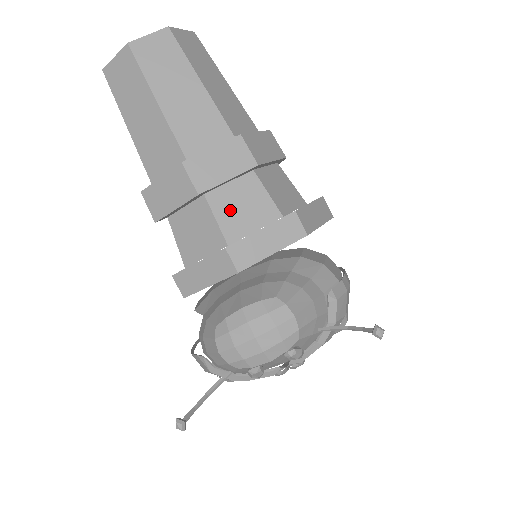
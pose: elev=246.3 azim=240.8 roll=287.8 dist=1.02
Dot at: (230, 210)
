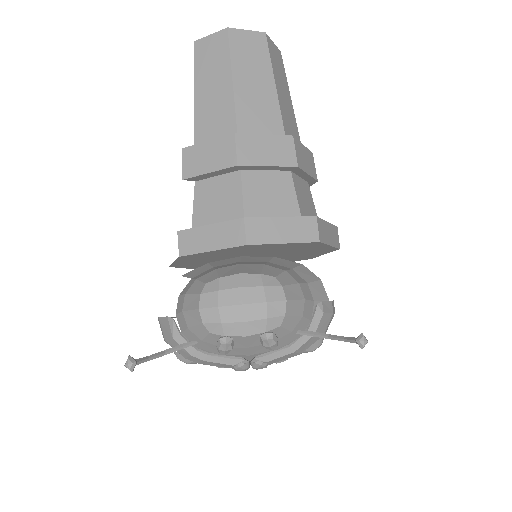
Dot at: (258, 193)
